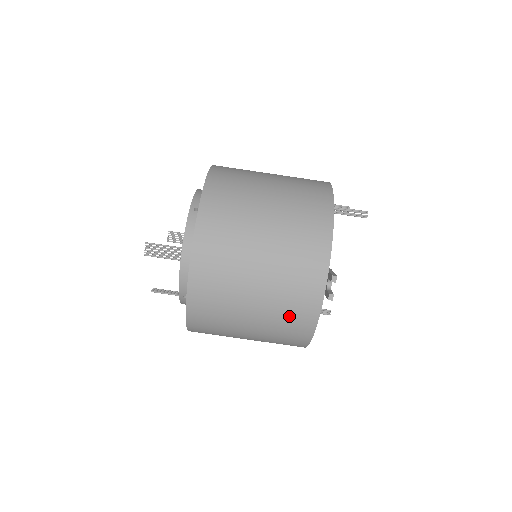
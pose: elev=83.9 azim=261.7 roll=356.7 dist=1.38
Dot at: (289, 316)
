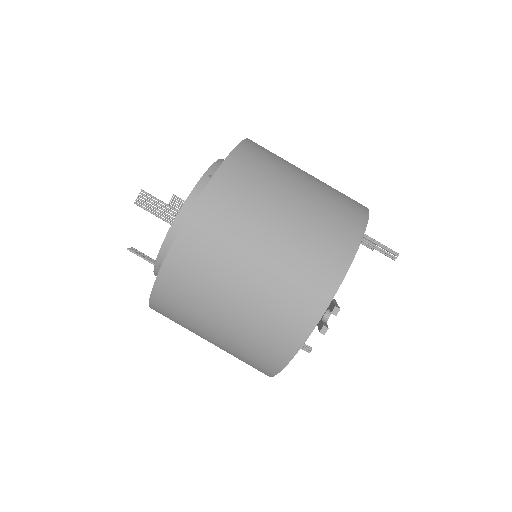
Dot at: (267, 334)
